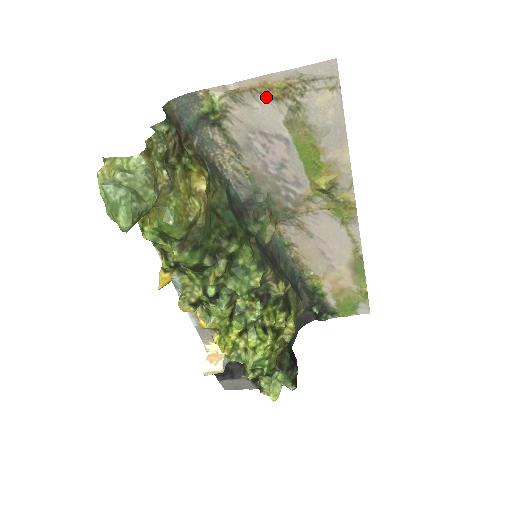
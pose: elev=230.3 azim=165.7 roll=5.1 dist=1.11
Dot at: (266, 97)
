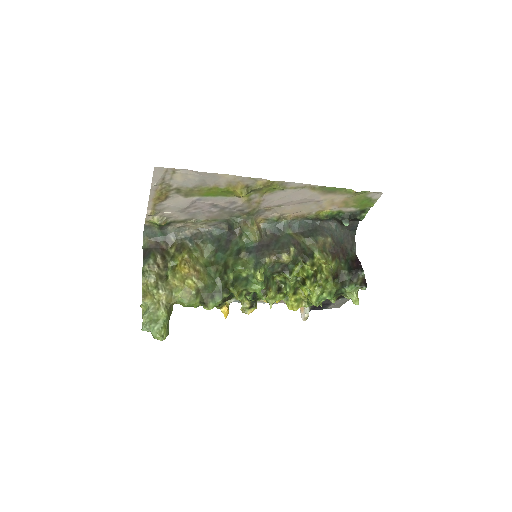
Dot at: (163, 200)
